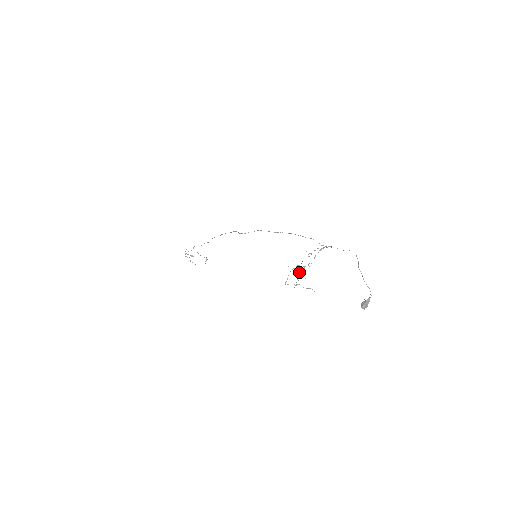
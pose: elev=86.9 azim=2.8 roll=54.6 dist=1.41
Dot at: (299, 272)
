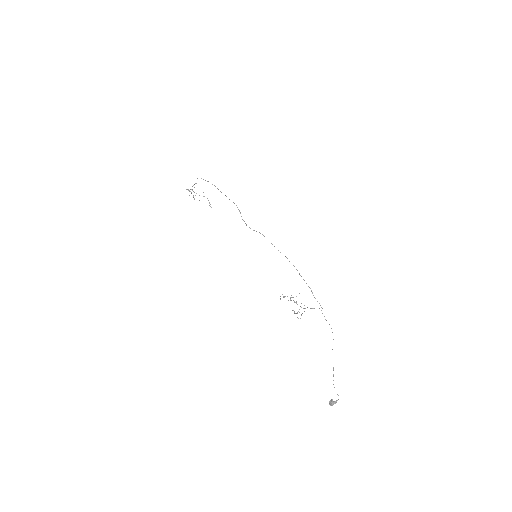
Dot at: (293, 297)
